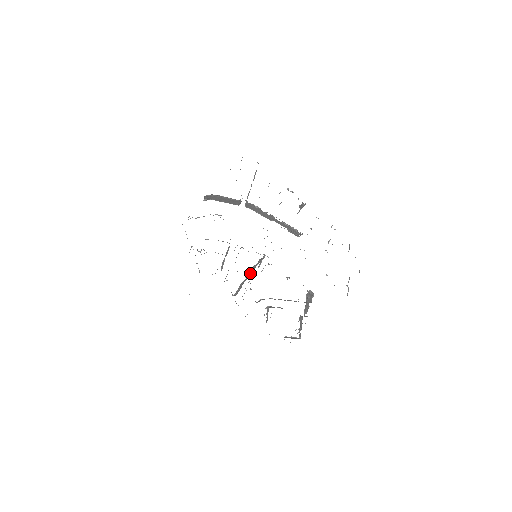
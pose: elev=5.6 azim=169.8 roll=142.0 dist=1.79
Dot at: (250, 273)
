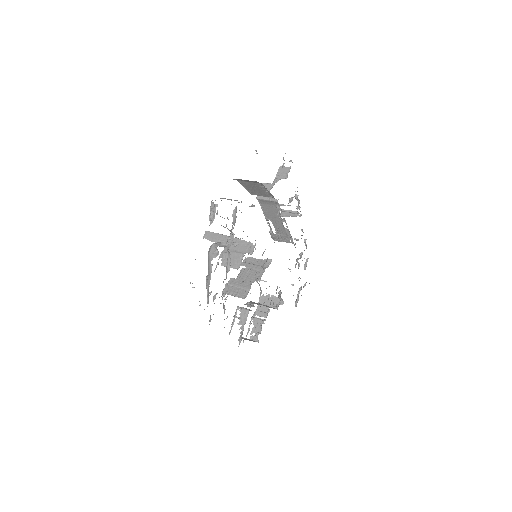
Dot at: (253, 275)
